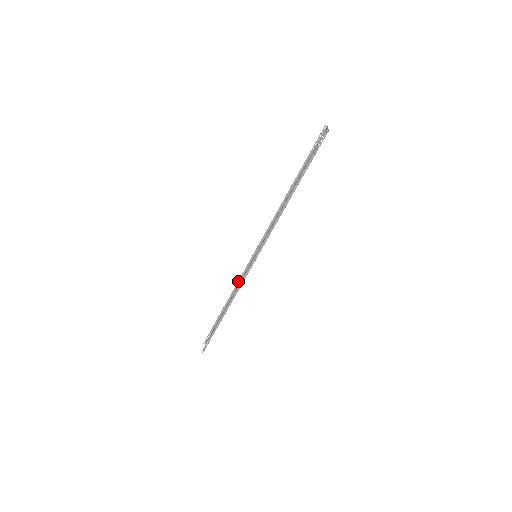
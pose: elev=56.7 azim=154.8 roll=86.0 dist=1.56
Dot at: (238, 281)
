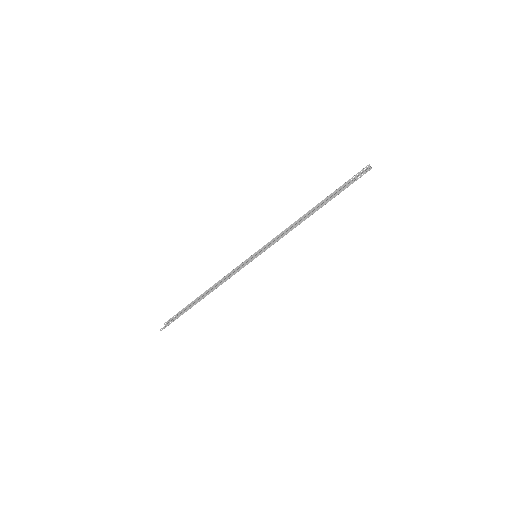
Dot at: (227, 274)
